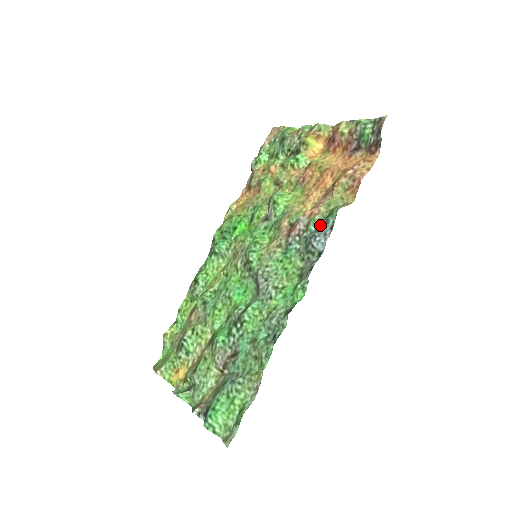
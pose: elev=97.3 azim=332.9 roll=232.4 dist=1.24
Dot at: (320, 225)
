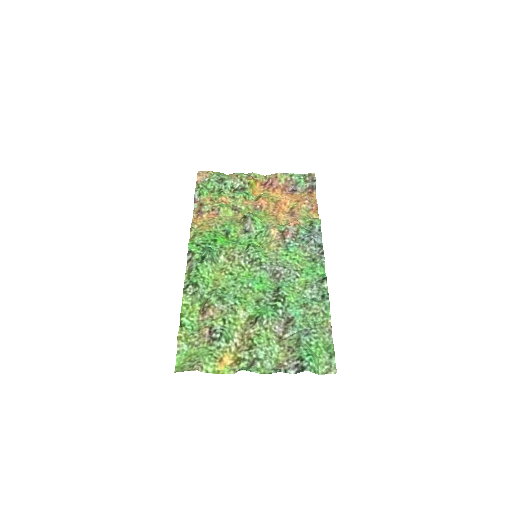
Dot at: (308, 230)
